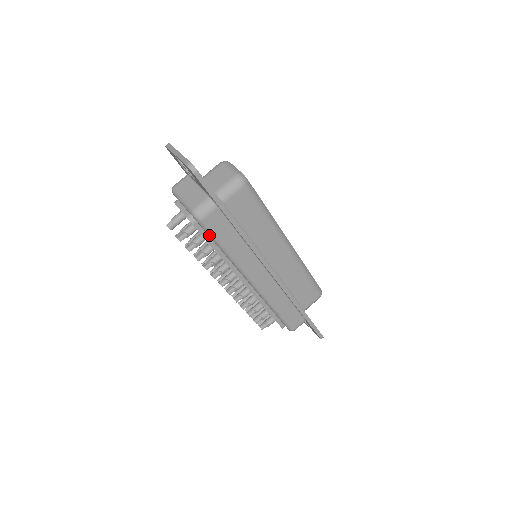
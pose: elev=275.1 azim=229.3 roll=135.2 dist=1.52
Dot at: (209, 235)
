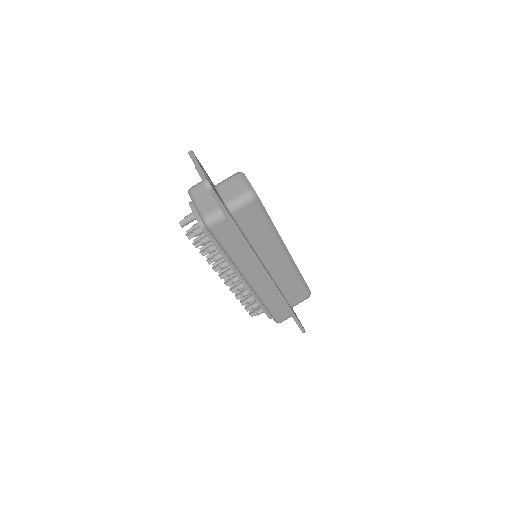
Dot at: (215, 239)
